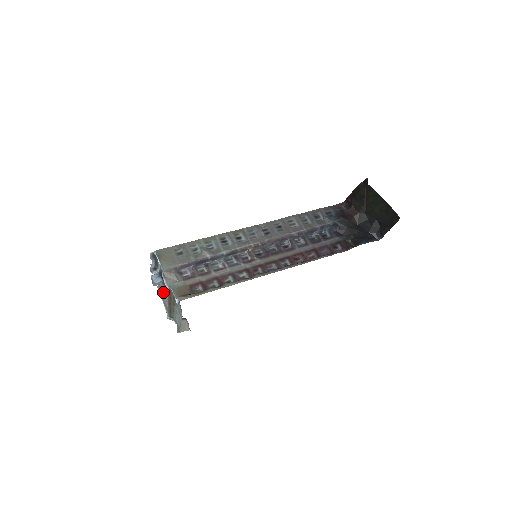
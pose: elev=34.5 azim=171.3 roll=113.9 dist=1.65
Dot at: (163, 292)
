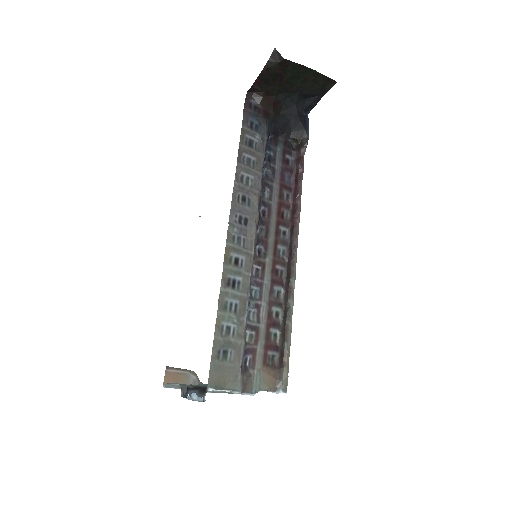
Dot at: occluded
